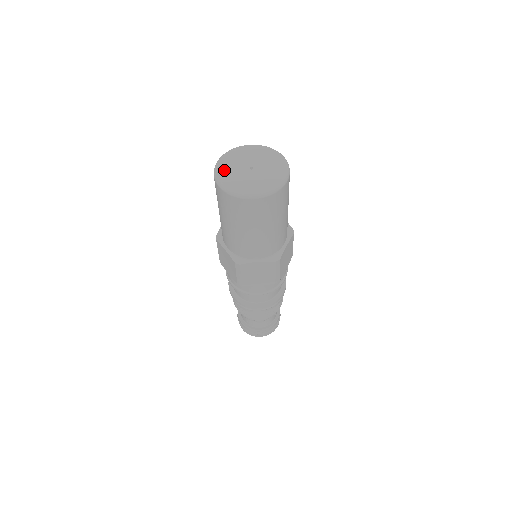
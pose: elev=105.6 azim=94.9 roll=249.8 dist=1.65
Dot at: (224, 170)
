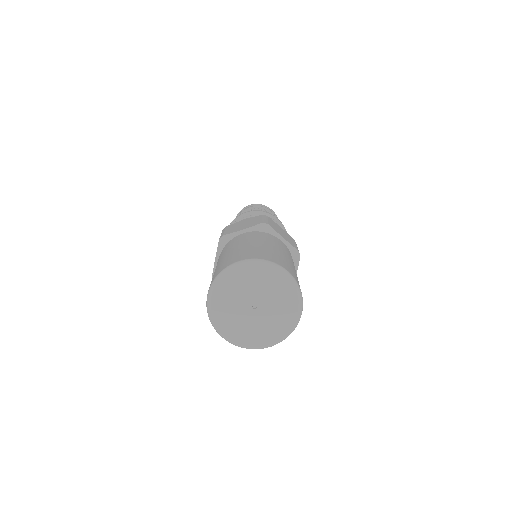
Dot at: (228, 284)
